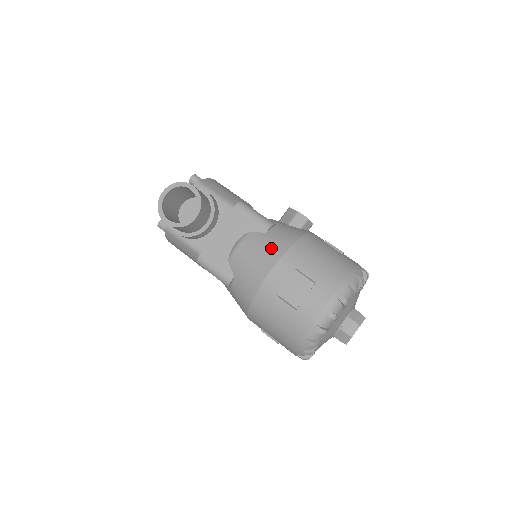
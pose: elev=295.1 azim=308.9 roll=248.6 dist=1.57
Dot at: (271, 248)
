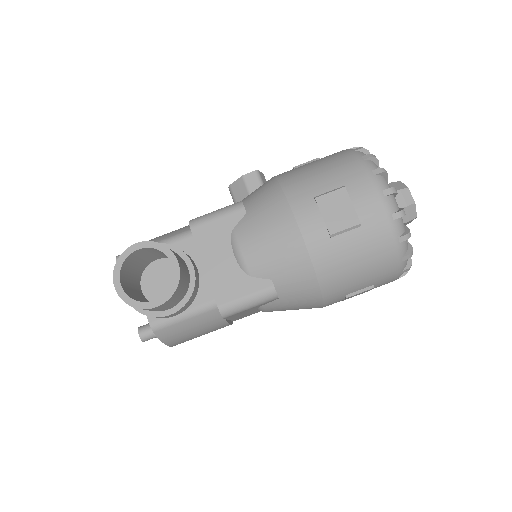
Dot at: (270, 213)
